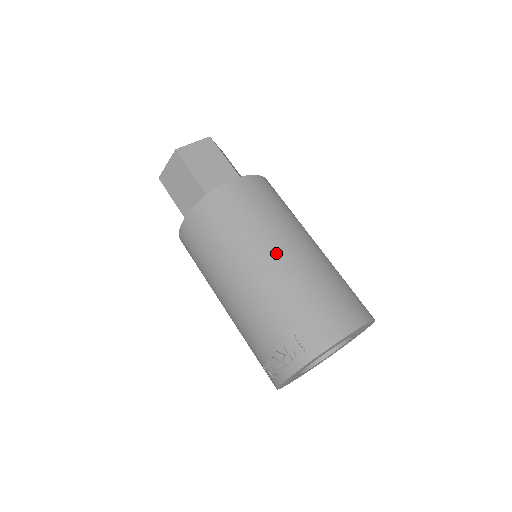
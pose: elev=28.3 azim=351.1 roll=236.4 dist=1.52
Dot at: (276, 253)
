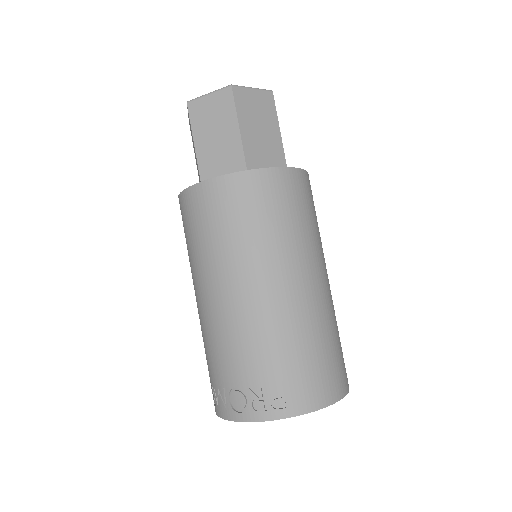
Dot at: (299, 281)
